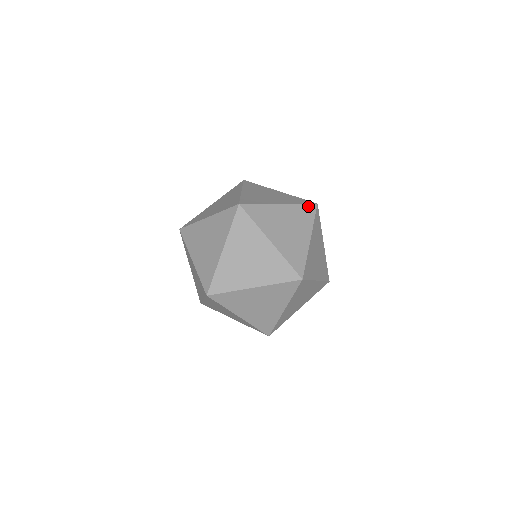
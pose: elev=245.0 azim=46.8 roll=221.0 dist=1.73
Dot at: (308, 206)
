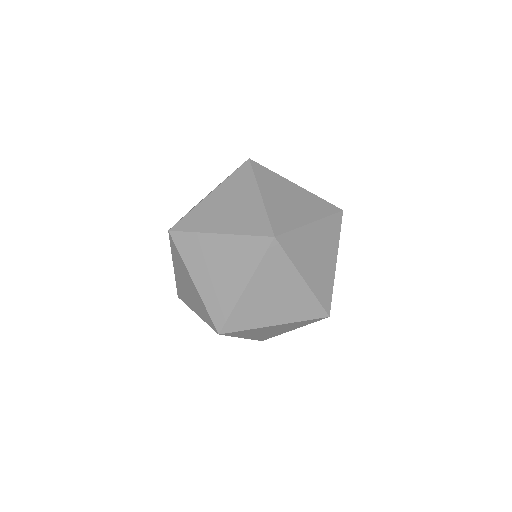
Dot at: (258, 240)
